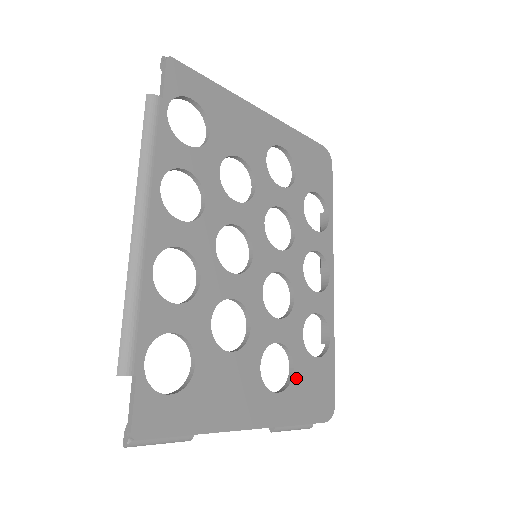
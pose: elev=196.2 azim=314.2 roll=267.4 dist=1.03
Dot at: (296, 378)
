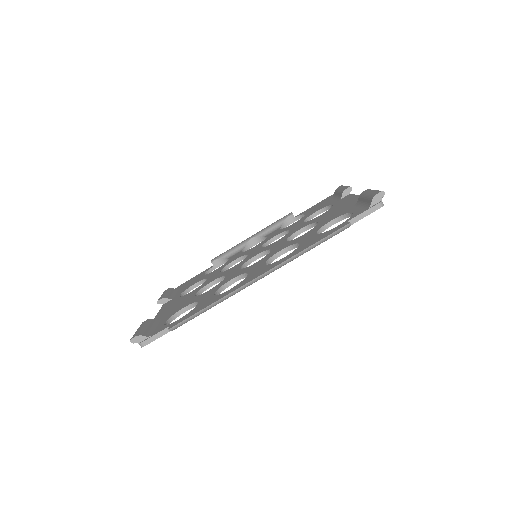
Dot at: (192, 289)
